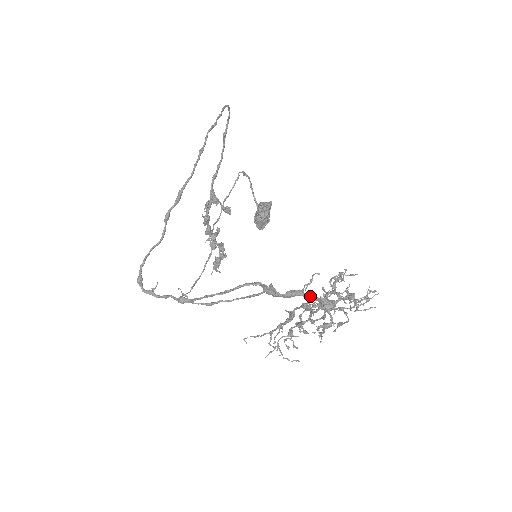
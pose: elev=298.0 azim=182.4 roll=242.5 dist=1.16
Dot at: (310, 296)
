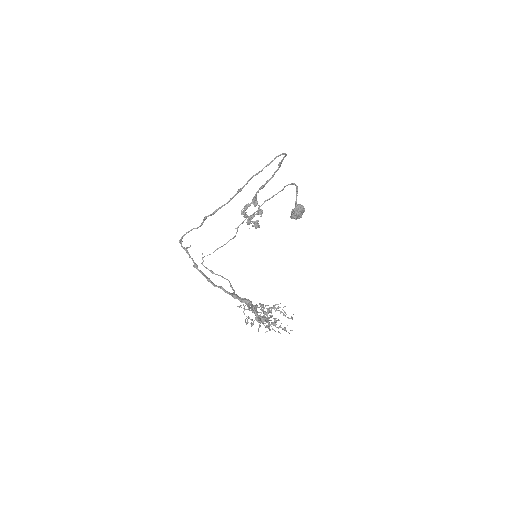
Dot at: occluded
